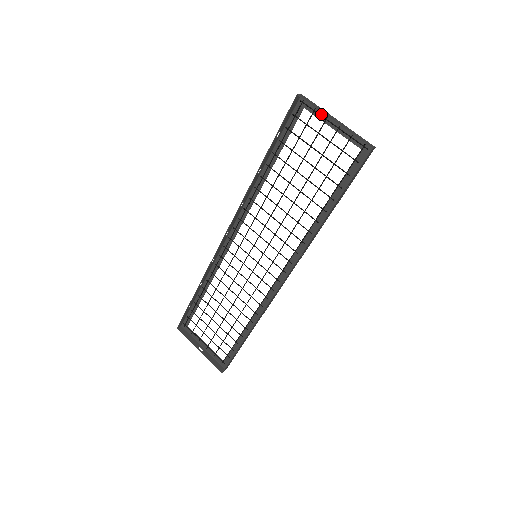
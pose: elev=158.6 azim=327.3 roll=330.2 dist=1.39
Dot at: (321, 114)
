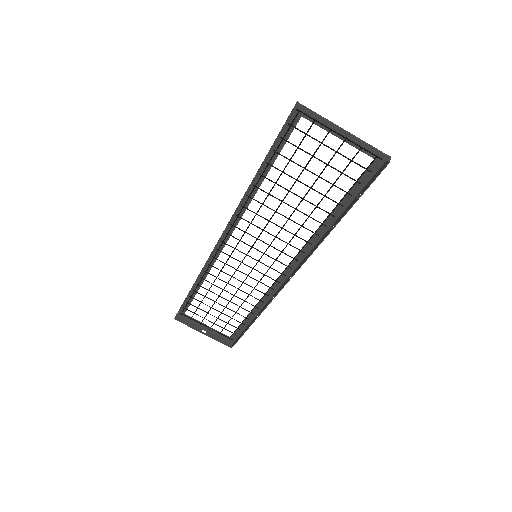
Dot at: occluded
